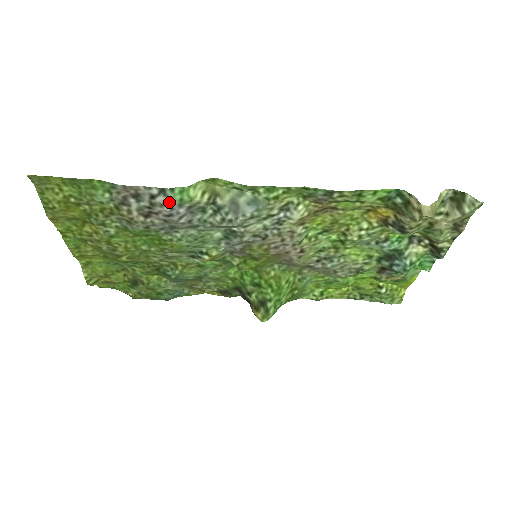
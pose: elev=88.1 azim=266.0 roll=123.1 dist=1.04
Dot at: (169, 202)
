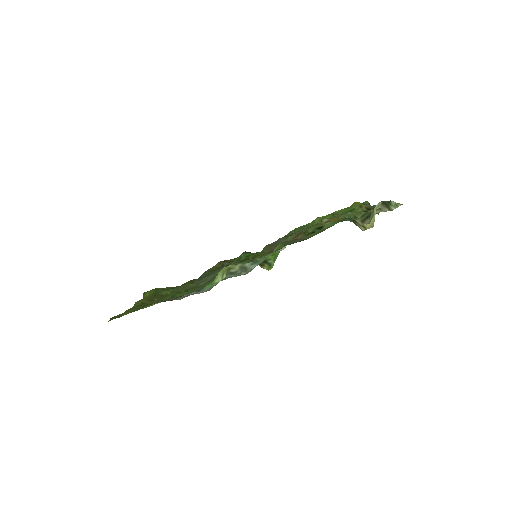
Dot at: (204, 291)
